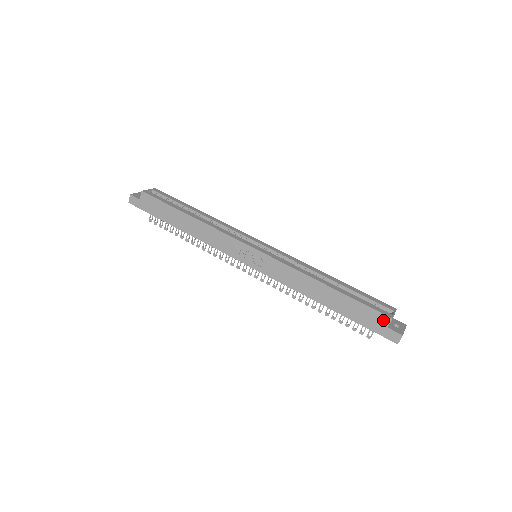
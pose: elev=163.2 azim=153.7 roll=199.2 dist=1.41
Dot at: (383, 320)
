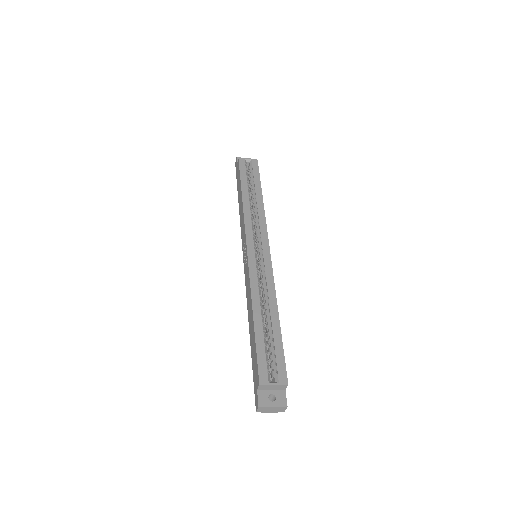
Dot at: (257, 380)
